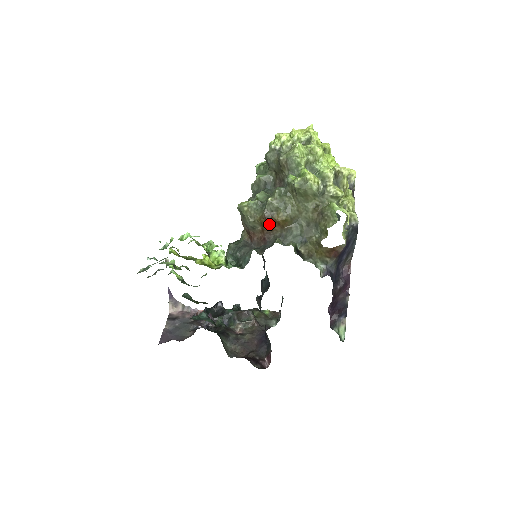
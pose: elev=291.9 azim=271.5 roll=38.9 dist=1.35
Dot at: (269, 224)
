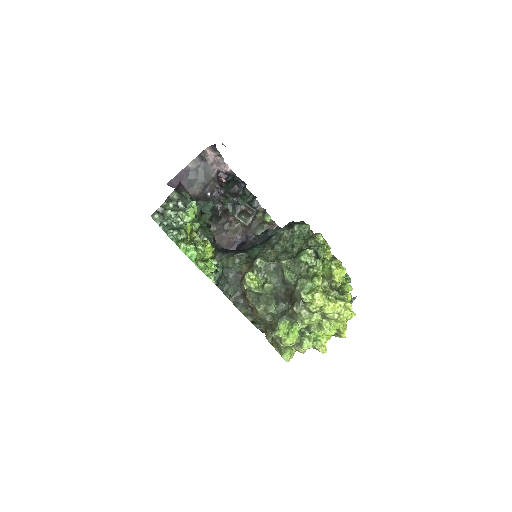
Dot at: (249, 305)
